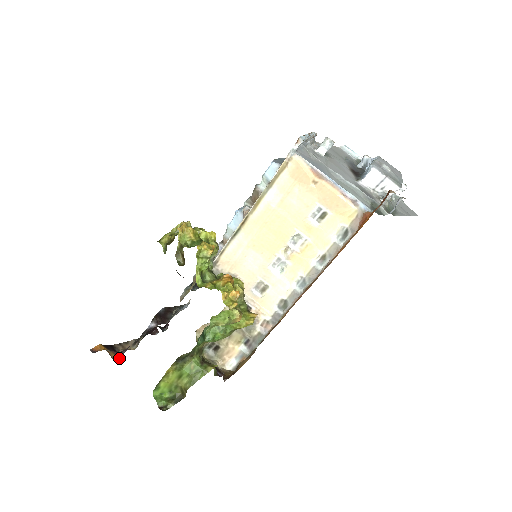
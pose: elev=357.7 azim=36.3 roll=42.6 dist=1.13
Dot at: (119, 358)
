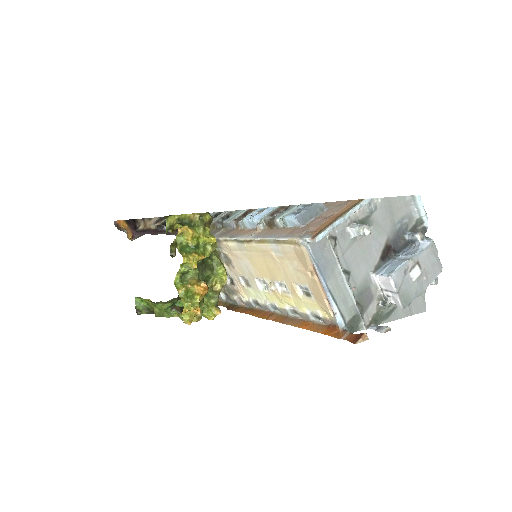
Dot at: (135, 236)
